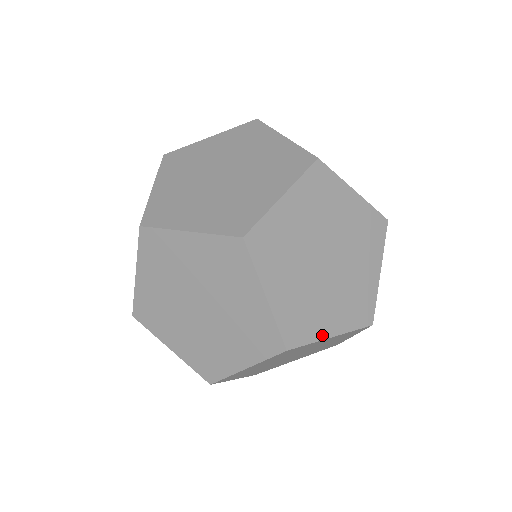
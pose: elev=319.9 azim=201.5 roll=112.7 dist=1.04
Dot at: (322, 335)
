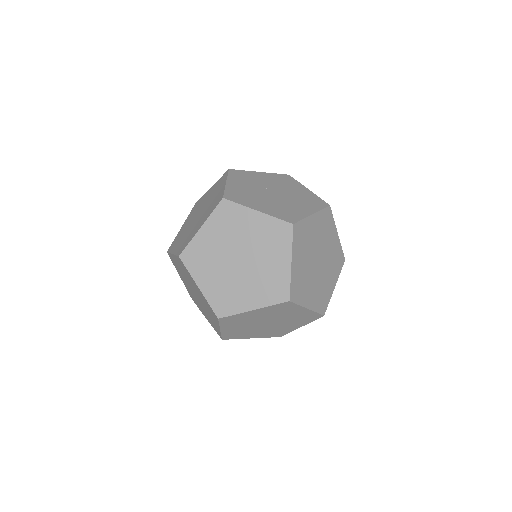
Dot at: (244, 309)
